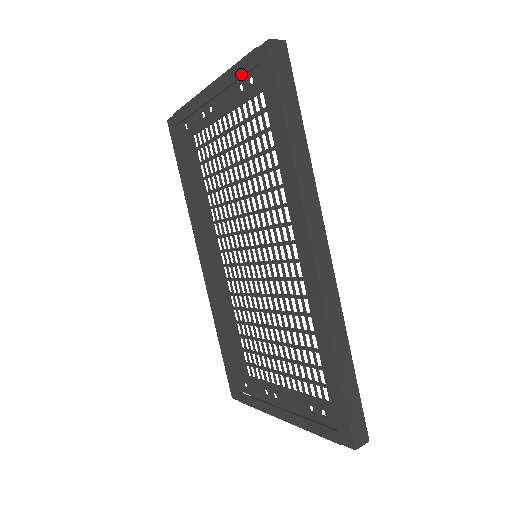
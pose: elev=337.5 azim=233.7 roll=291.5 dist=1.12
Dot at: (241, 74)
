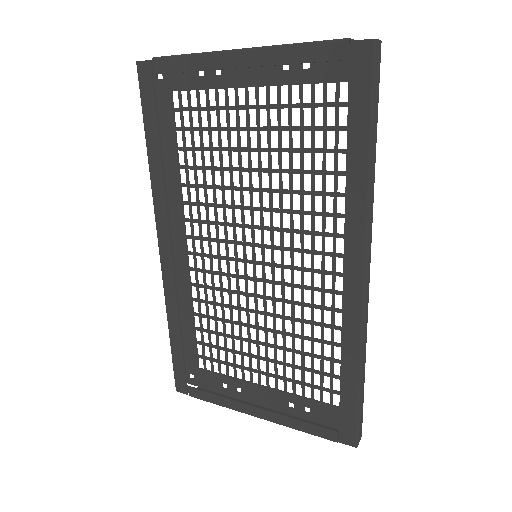
Dot at: (312, 59)
